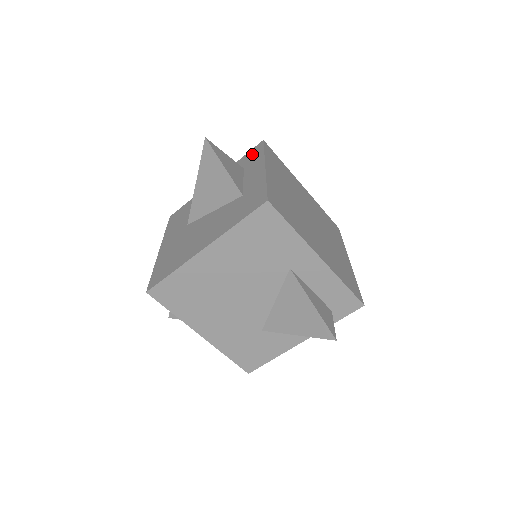
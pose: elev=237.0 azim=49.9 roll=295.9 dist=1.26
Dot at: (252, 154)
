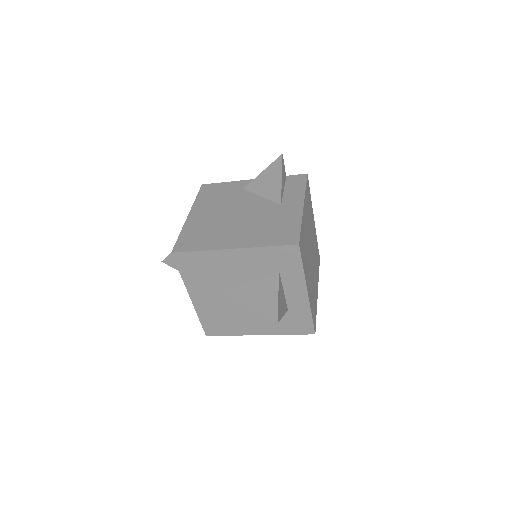
Dot at: (287, 258)
